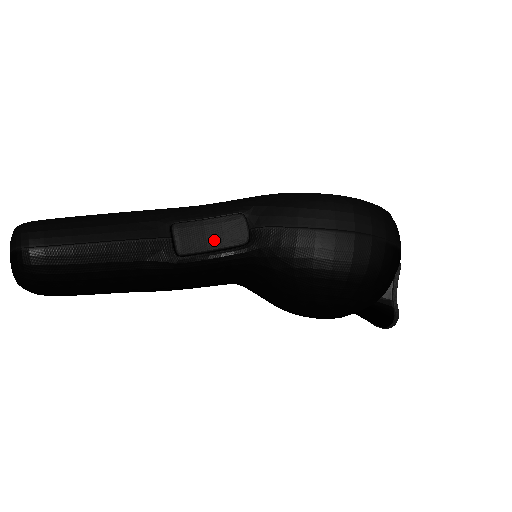
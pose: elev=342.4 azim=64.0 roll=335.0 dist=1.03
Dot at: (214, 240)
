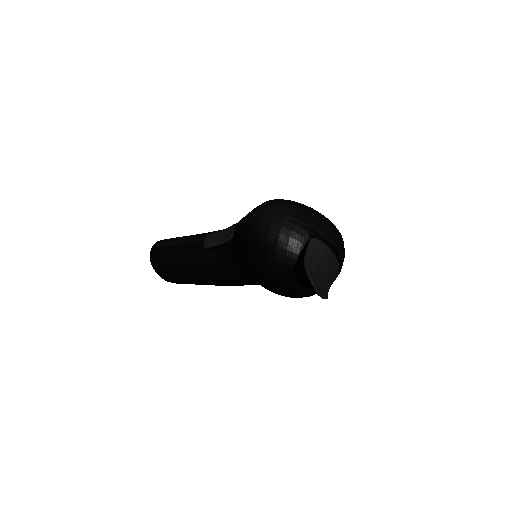
Dot at: (220, 239)
